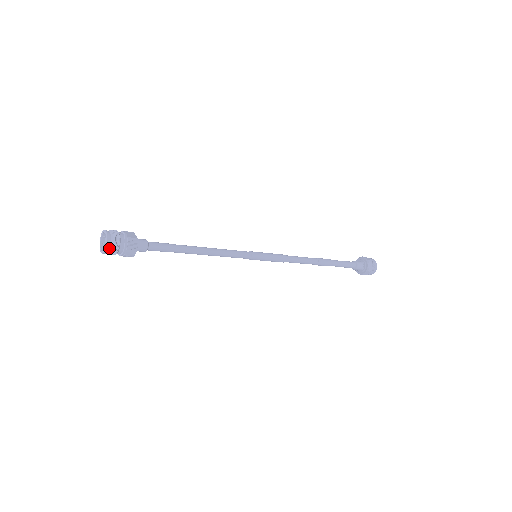
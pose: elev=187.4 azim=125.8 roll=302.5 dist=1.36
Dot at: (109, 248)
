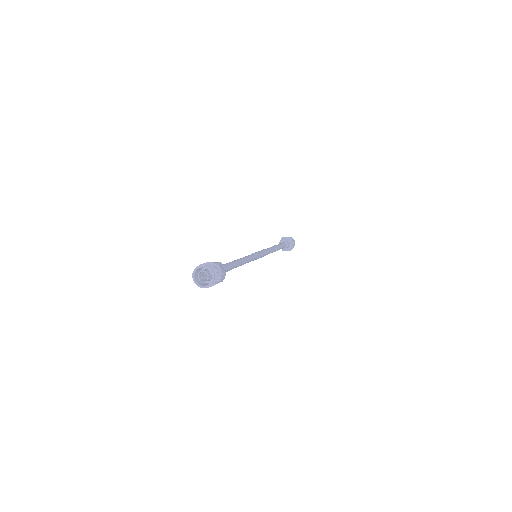
Dot at: (214, 277)
